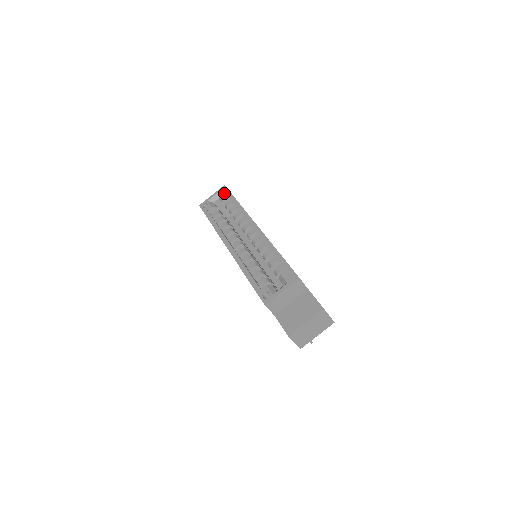
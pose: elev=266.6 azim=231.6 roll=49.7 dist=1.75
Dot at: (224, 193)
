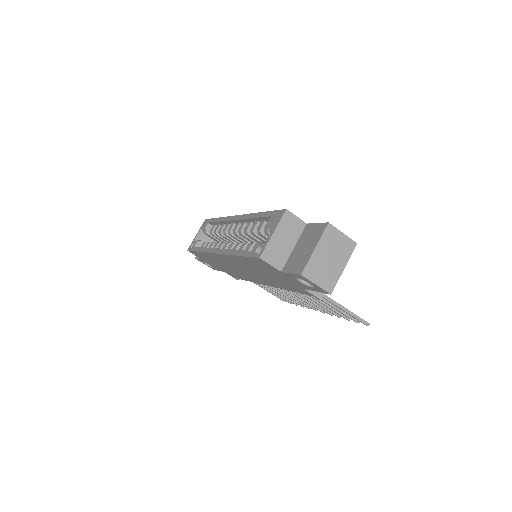
Dot at: (206, 224)
